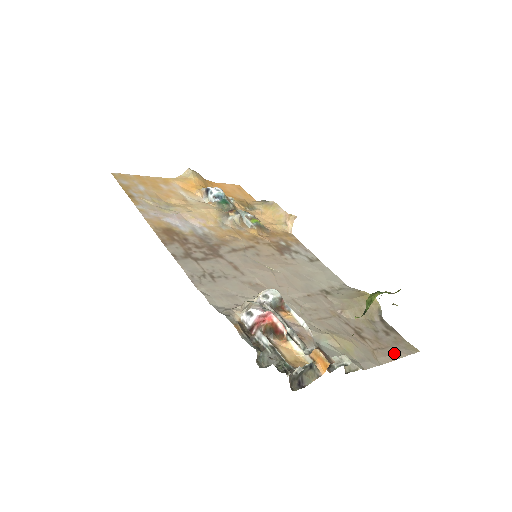
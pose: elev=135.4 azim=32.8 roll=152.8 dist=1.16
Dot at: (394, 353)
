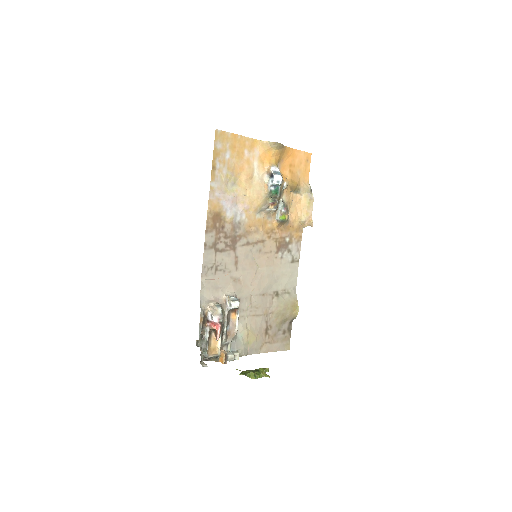
Dot at: (274, 348)
